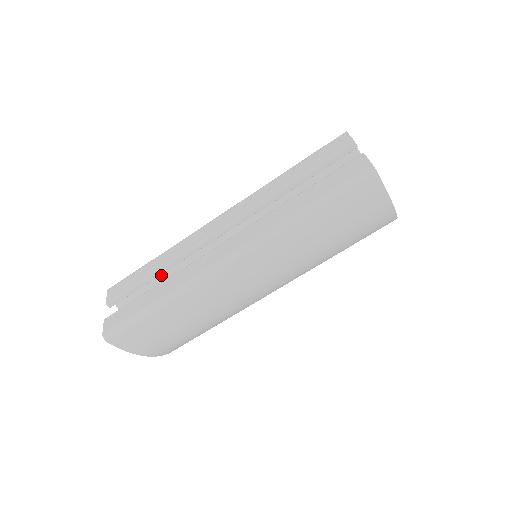
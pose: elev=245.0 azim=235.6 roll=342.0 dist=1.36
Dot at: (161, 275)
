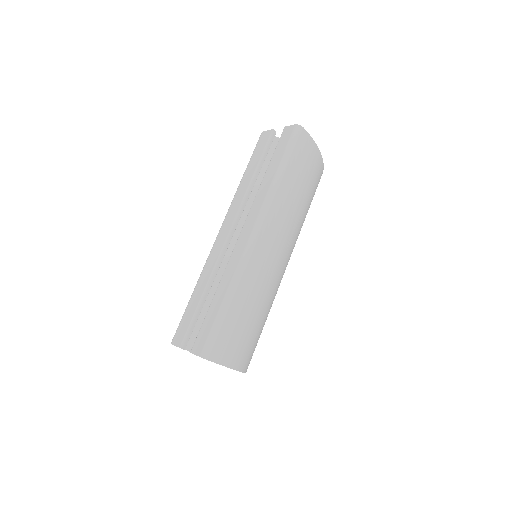
Dot at: (206, 299)
